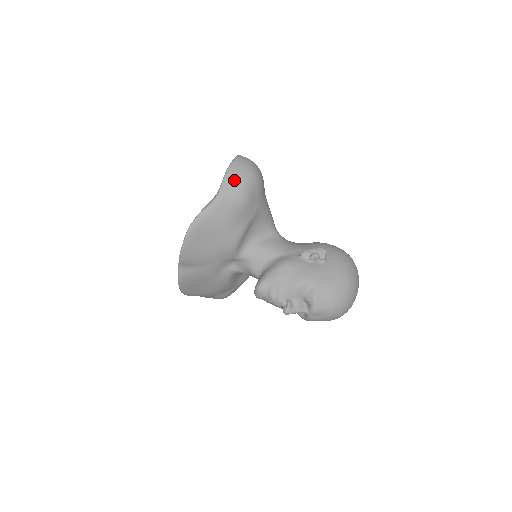
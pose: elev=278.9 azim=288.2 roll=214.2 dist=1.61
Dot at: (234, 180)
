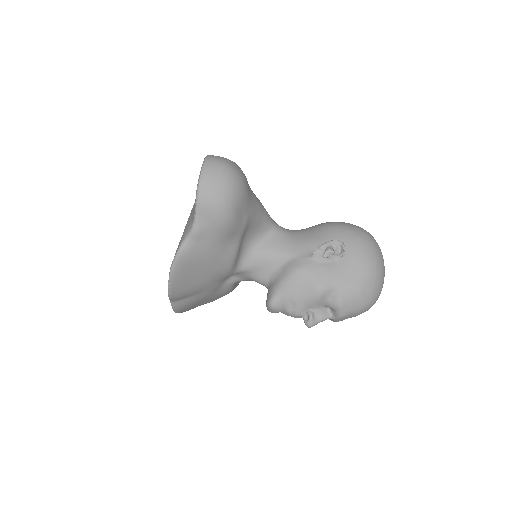
Dot at: (210, 200)
